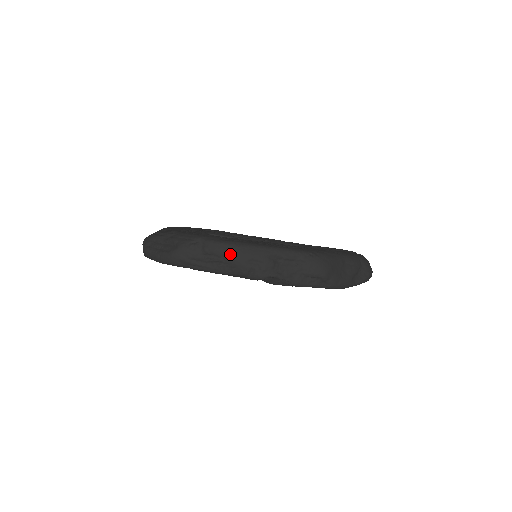
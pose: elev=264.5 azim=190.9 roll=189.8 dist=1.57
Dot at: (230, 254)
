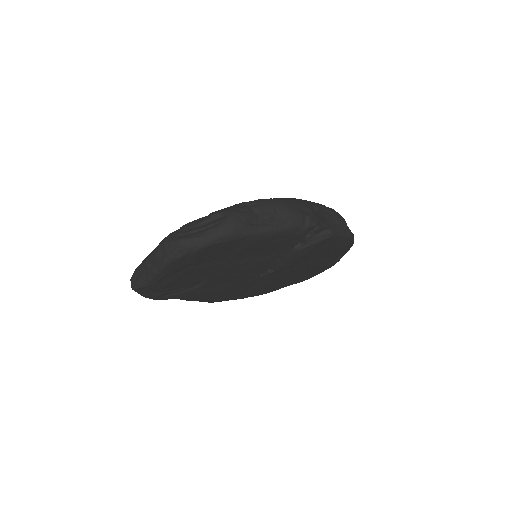
Dot at: (282, 205)
